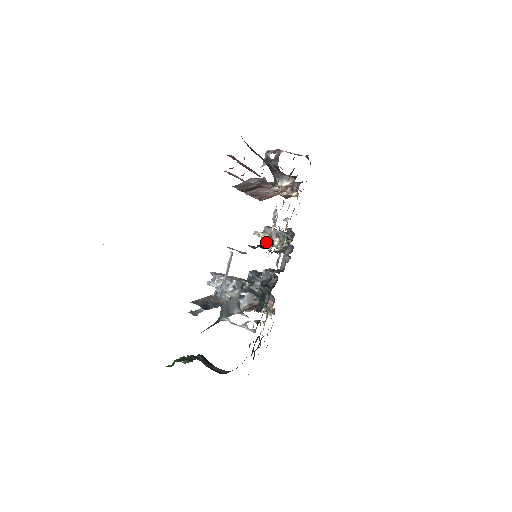
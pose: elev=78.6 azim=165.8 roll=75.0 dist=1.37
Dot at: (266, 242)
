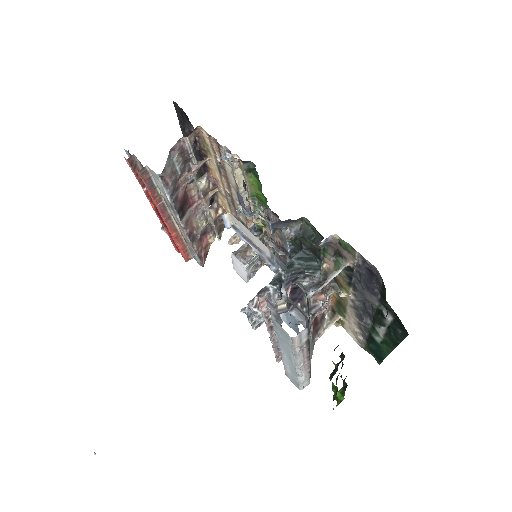
Dot at: (249, 257)
